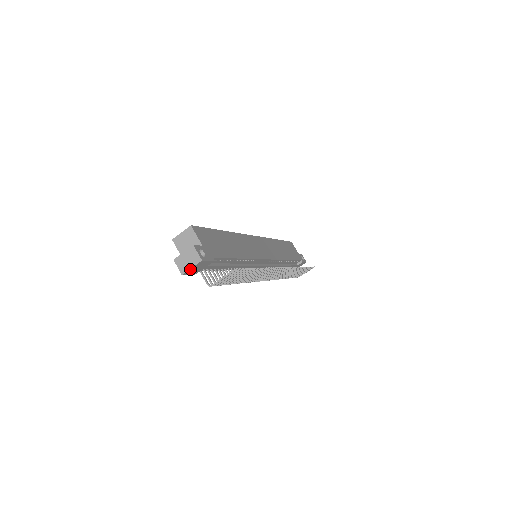
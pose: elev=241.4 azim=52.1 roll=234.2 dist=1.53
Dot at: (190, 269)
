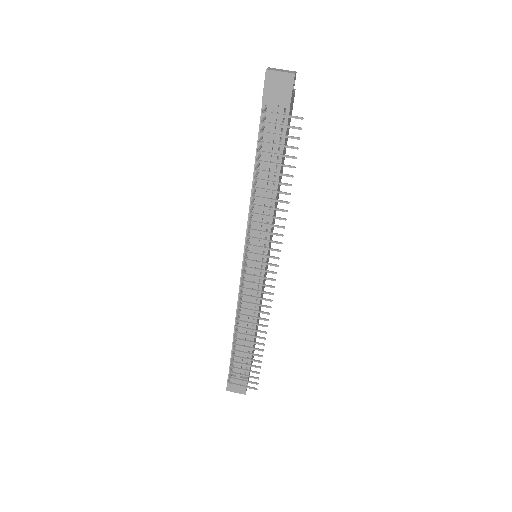
Dot at: (277, 73)
